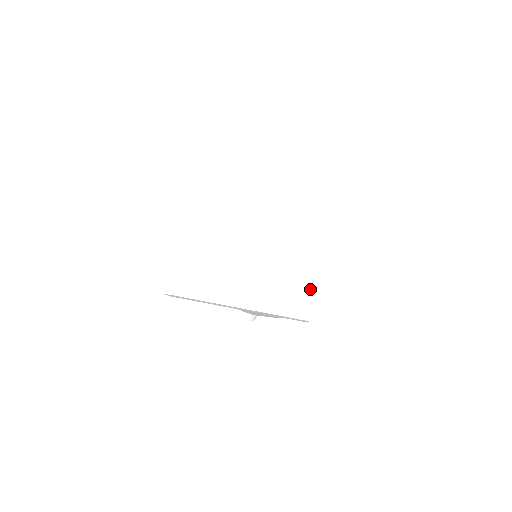
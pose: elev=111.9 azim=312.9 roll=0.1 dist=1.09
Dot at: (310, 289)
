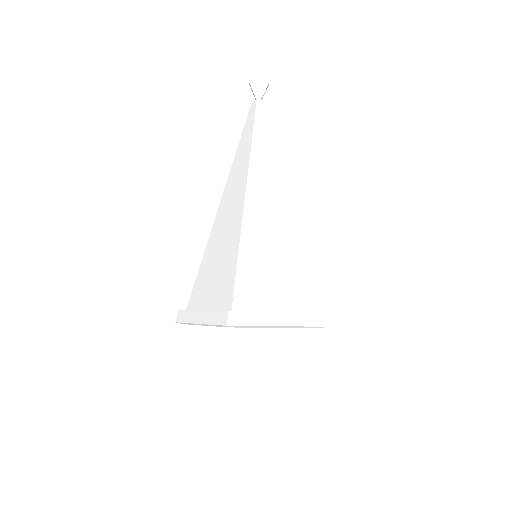
Dot at: occluded
